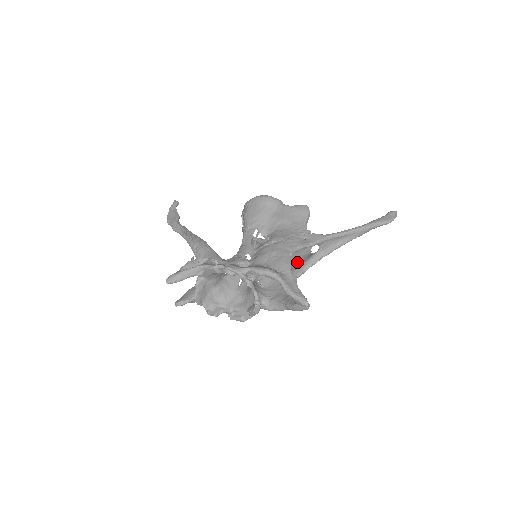
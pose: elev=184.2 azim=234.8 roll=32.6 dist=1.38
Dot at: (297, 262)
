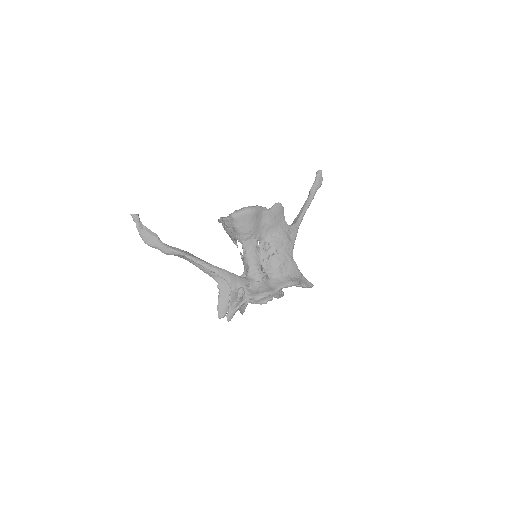
Dot at: occluded
